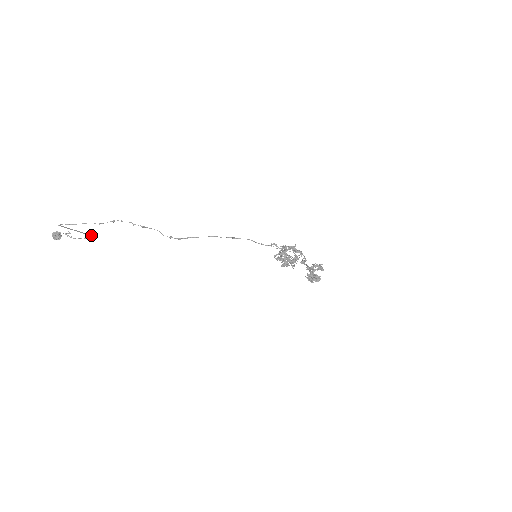
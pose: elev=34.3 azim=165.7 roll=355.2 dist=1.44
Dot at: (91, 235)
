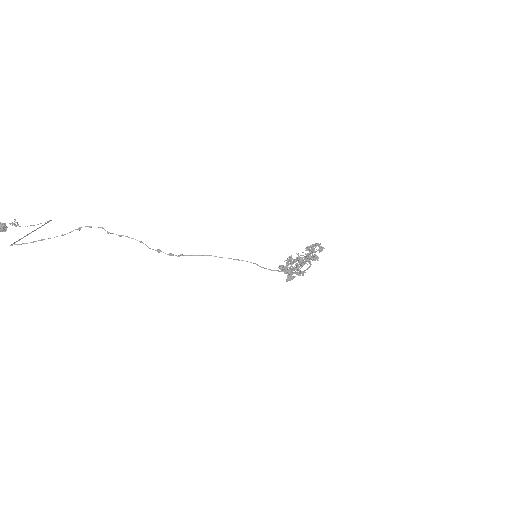
Dot at: occluded
